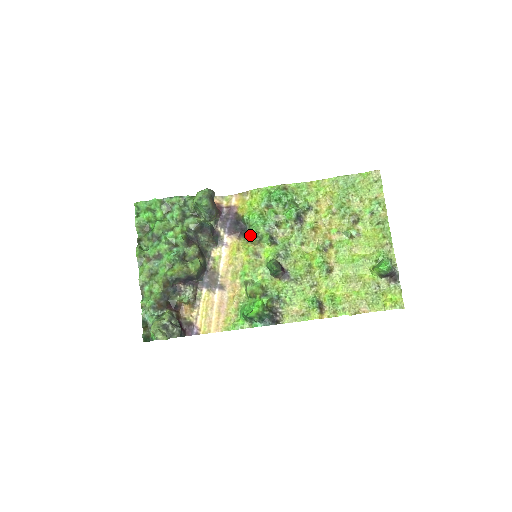
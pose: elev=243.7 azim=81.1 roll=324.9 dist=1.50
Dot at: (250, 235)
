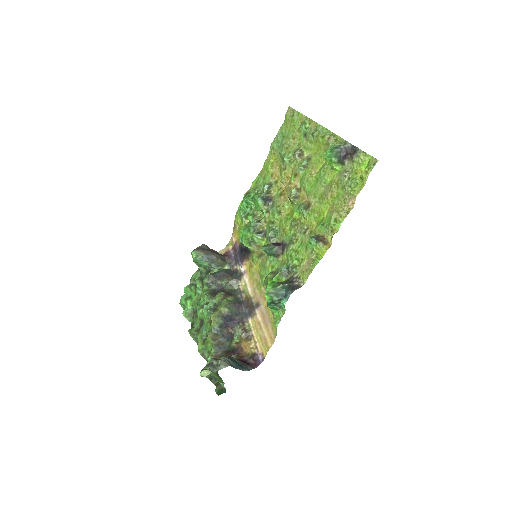
Dot at: occluded
